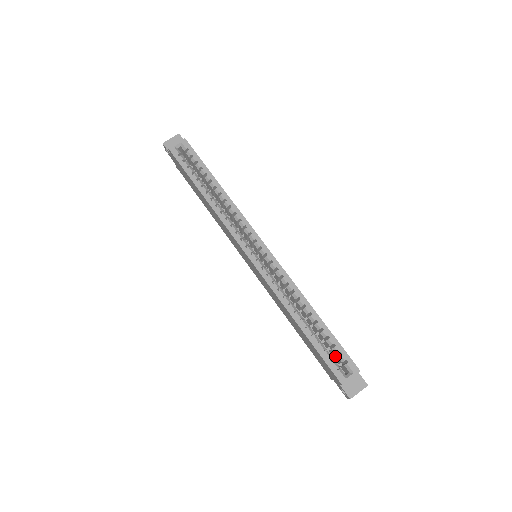
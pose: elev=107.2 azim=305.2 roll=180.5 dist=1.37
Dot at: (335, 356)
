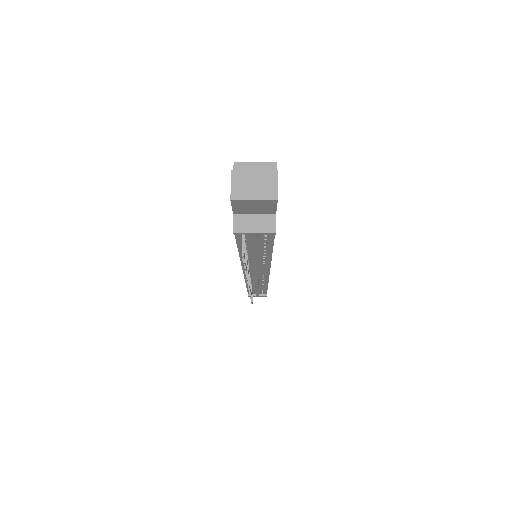
Dot at: occluded
